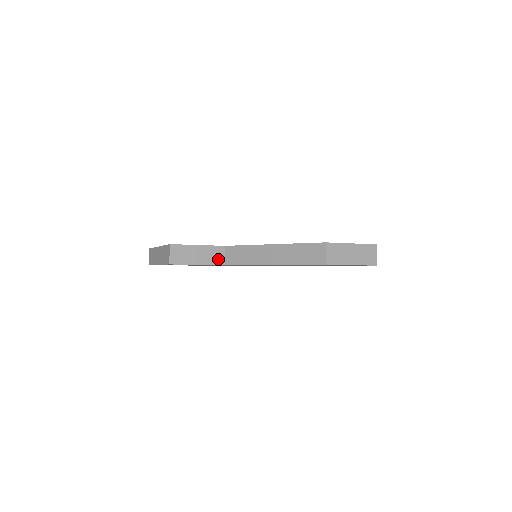
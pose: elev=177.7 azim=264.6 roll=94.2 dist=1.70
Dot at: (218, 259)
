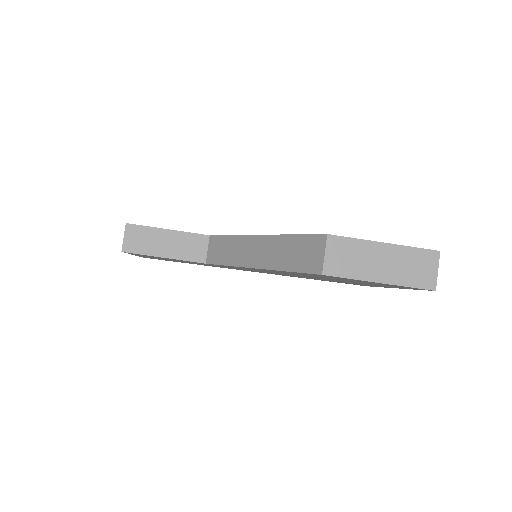
Dot at: (197, 253)
